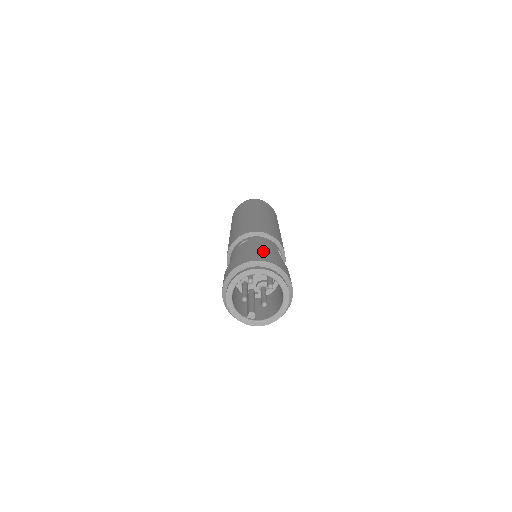
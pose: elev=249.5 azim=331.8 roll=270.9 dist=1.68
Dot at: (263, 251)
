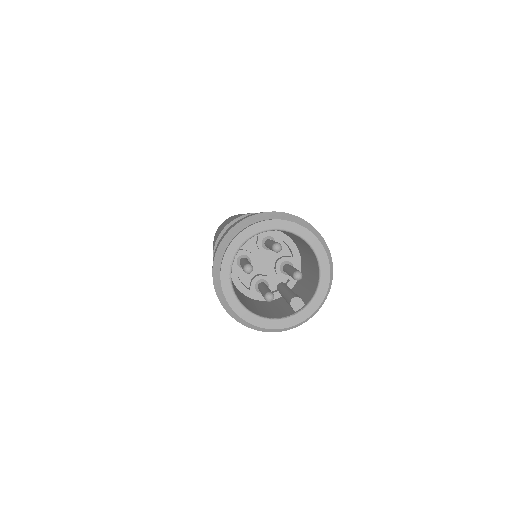
Dot at: (229, 227)
